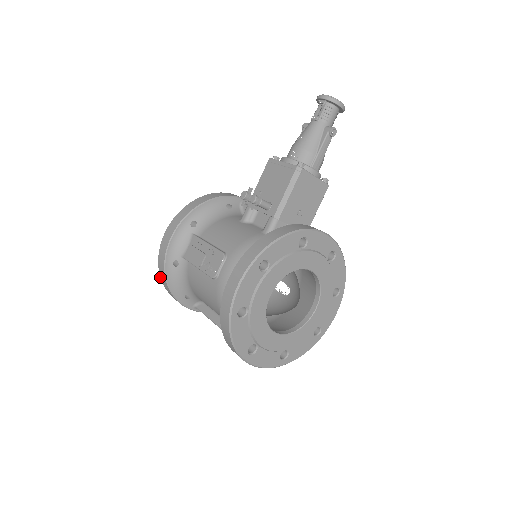
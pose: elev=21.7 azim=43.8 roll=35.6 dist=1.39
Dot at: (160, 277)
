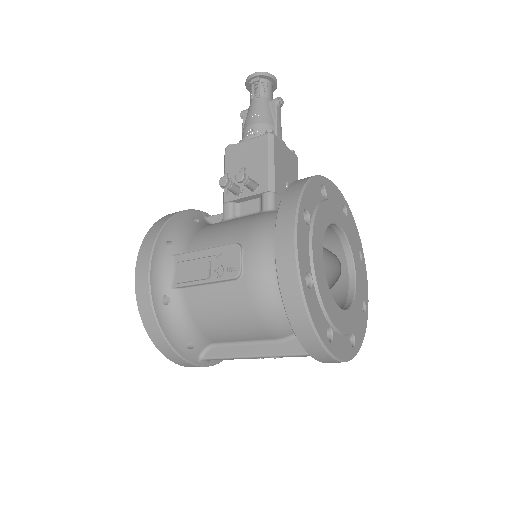
Dot at: occluded
